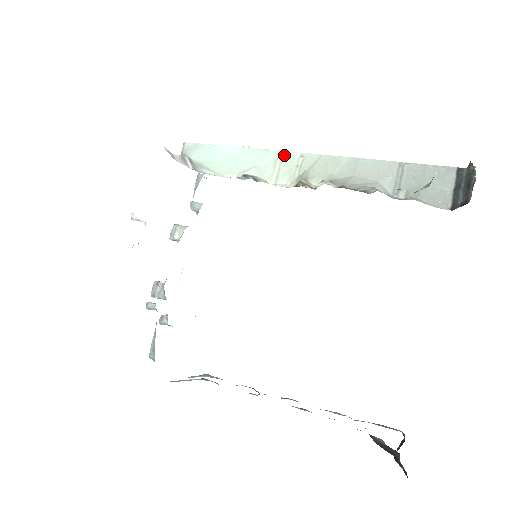
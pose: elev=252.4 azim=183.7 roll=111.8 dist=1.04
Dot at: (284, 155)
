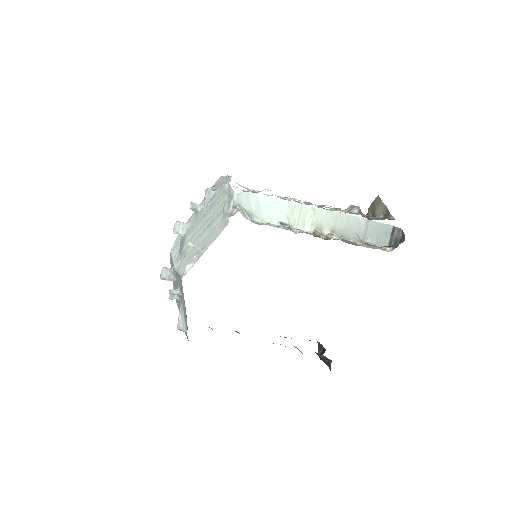
Dot at: (303, 207)
